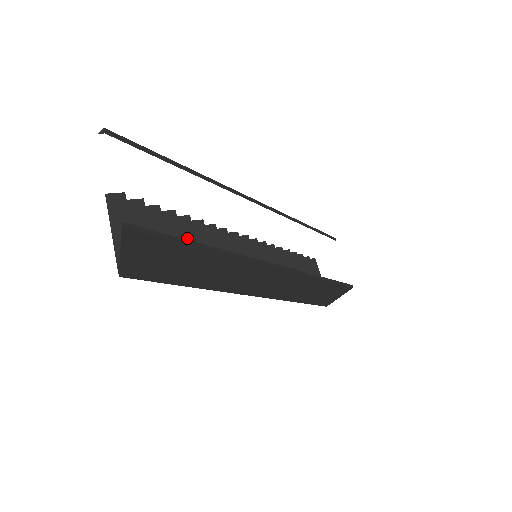
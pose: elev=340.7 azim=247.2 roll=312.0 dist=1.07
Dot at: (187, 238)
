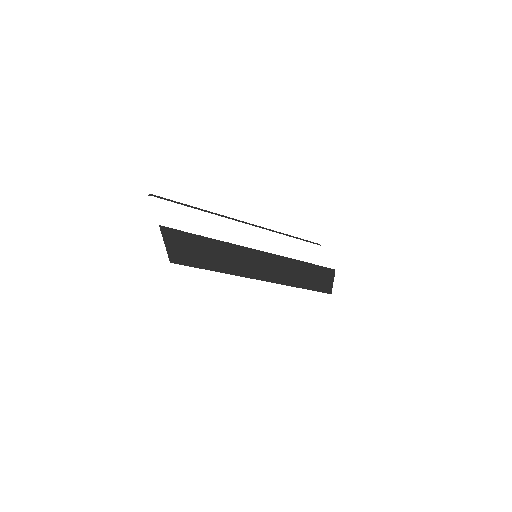
Dot at: occluded
